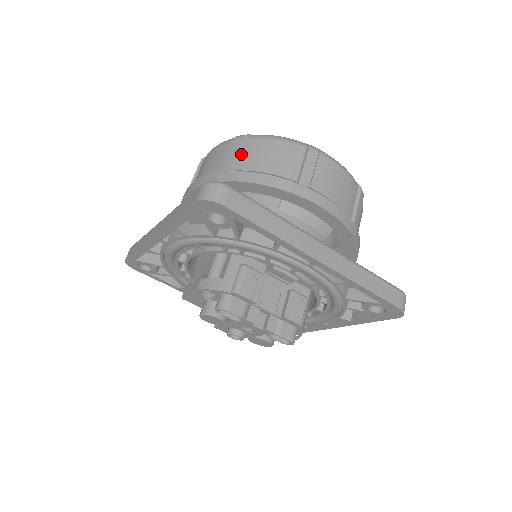
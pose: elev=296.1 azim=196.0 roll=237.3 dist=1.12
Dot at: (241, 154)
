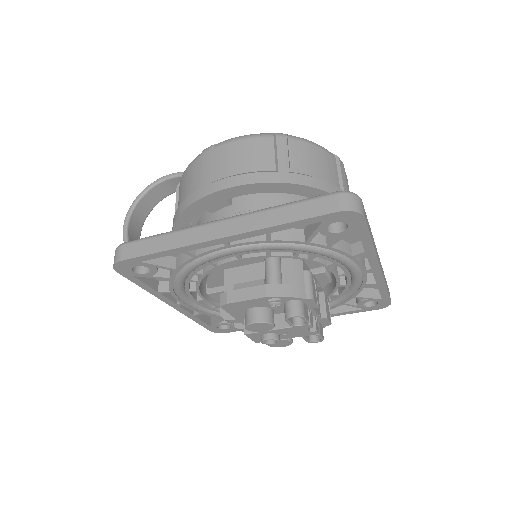
Dot at: (290, 155)
